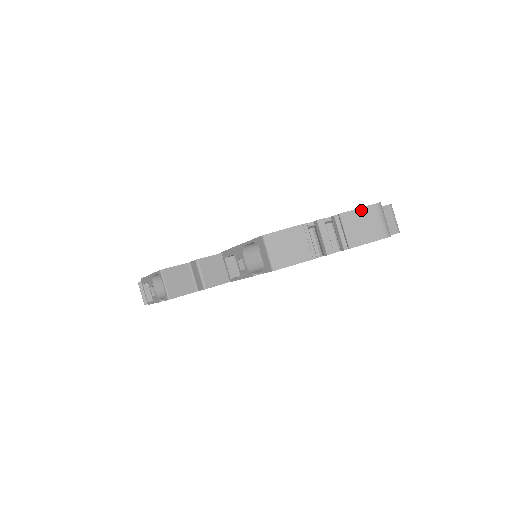
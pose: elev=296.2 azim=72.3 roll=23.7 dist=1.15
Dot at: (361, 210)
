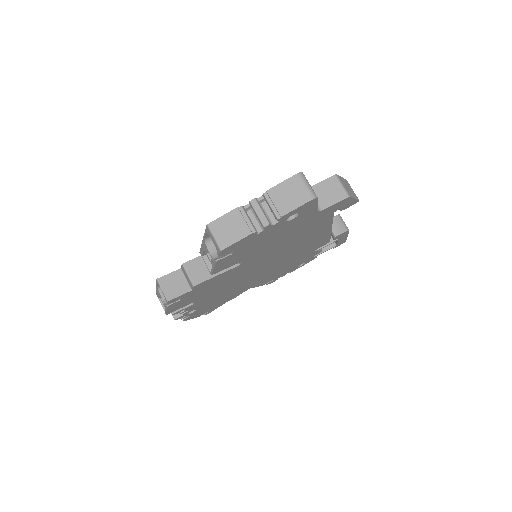
Dot at: (284, 183)
